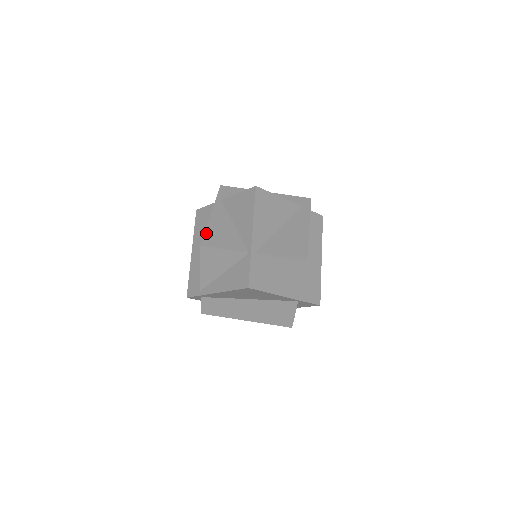
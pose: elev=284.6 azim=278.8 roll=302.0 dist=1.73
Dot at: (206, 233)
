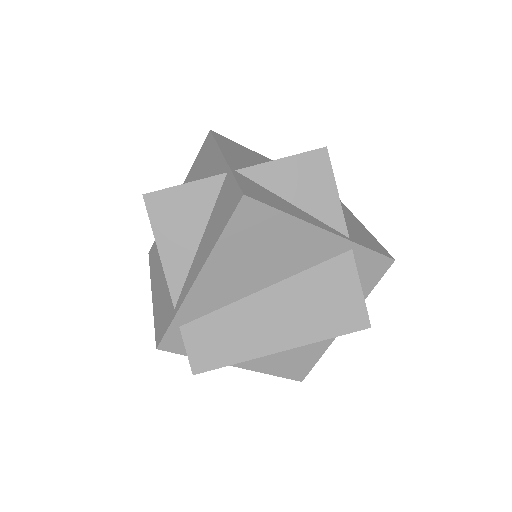
Dot at: occluded
